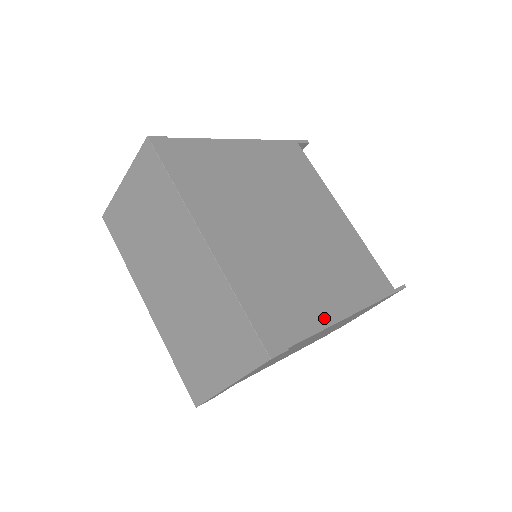
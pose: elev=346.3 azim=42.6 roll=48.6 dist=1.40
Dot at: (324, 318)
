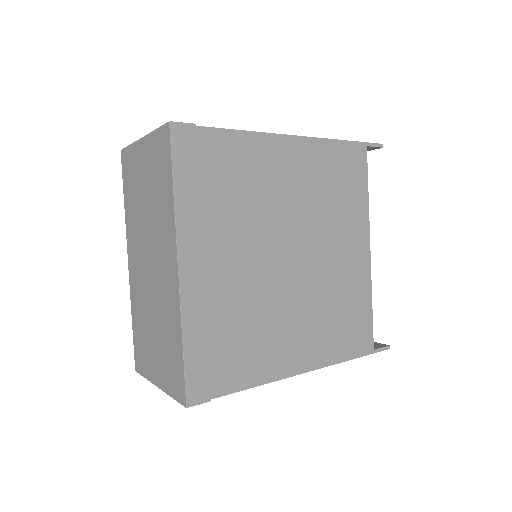
Dot at: (270, 373)
